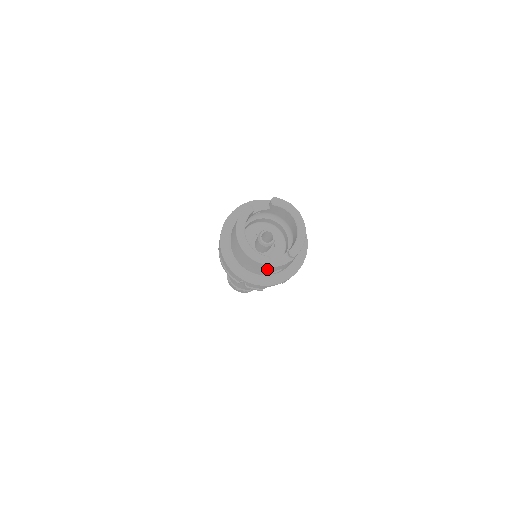
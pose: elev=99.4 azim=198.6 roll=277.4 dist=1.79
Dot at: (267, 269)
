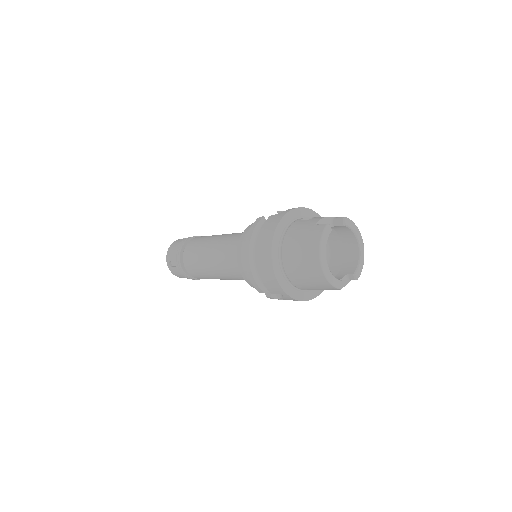
Dot at: (326, 289)
